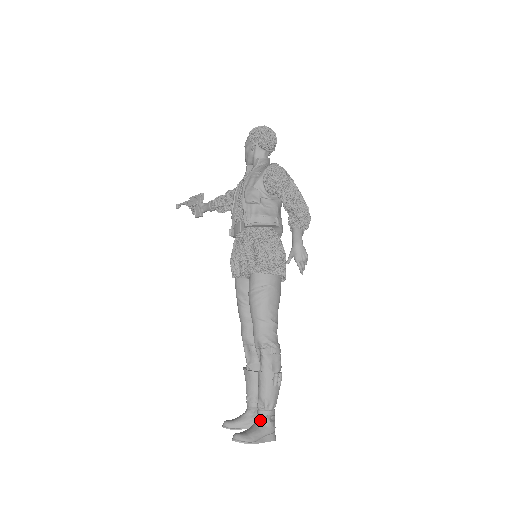
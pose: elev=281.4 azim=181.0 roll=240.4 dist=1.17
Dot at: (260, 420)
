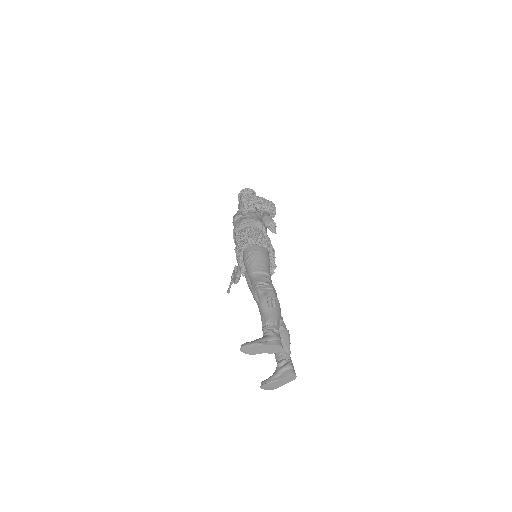
Dot at: (264, 334)
